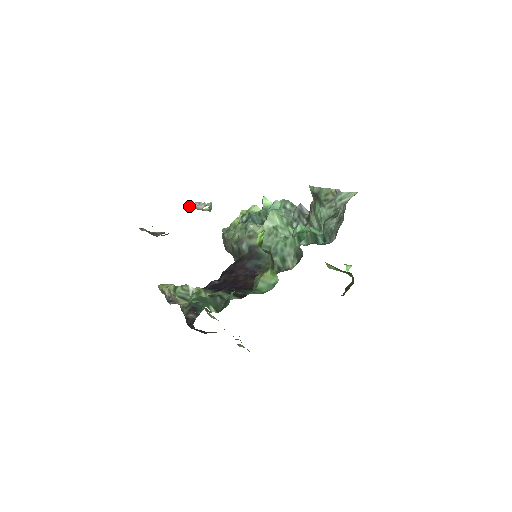
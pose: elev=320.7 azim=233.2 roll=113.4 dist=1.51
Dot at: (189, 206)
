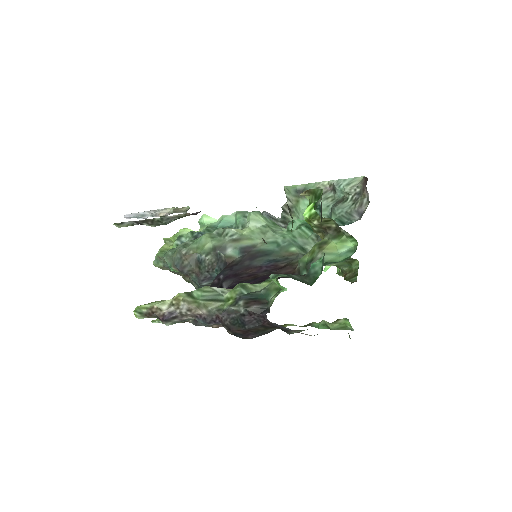
Dot at: (137, 216)
